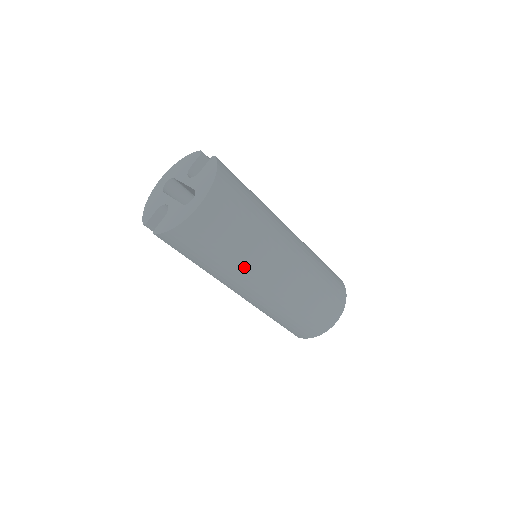
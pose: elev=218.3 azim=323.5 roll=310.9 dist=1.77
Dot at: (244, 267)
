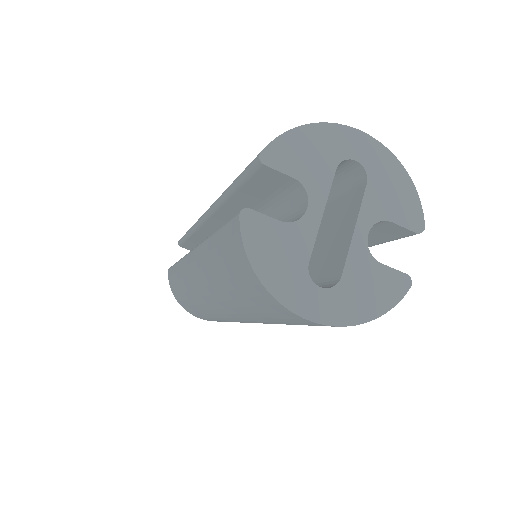
Dot at: (227, 303)
